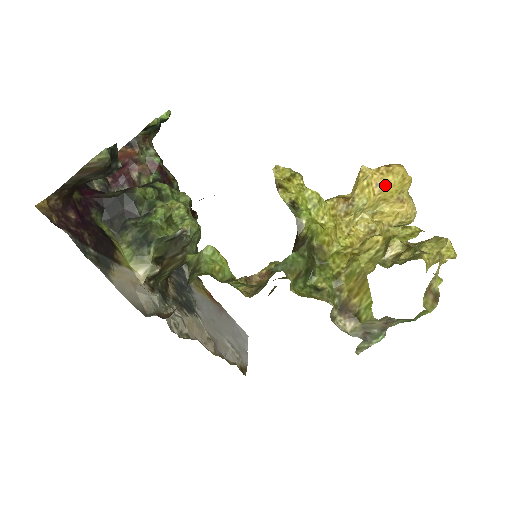
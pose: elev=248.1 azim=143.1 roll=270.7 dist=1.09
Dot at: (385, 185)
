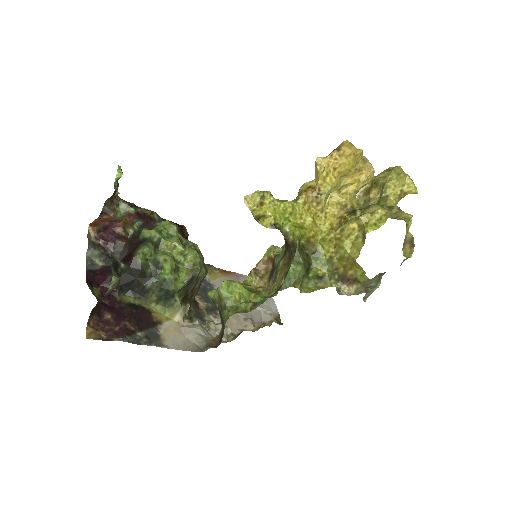
Dot at: (342, 167)
